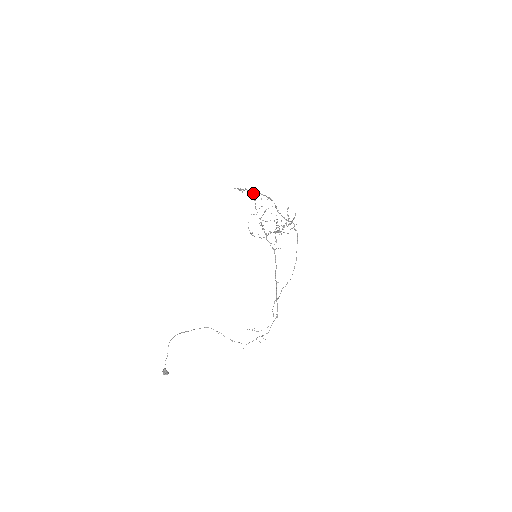
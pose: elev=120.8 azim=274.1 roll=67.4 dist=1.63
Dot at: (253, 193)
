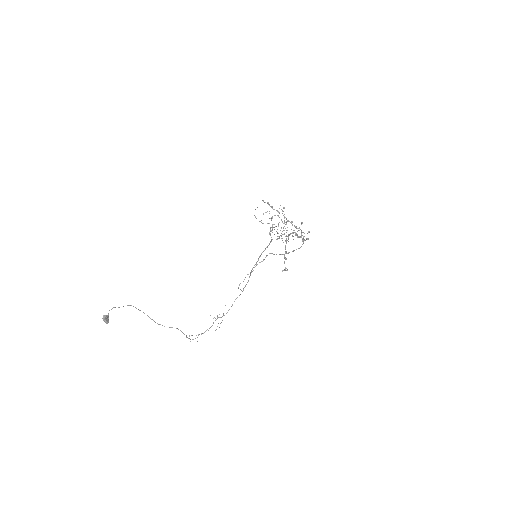
Dot at: (286, 240)
